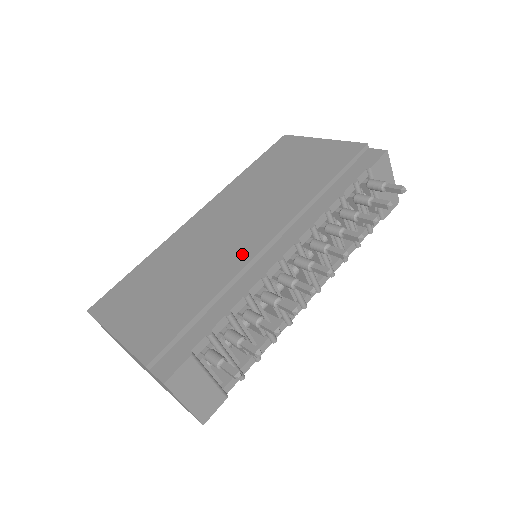
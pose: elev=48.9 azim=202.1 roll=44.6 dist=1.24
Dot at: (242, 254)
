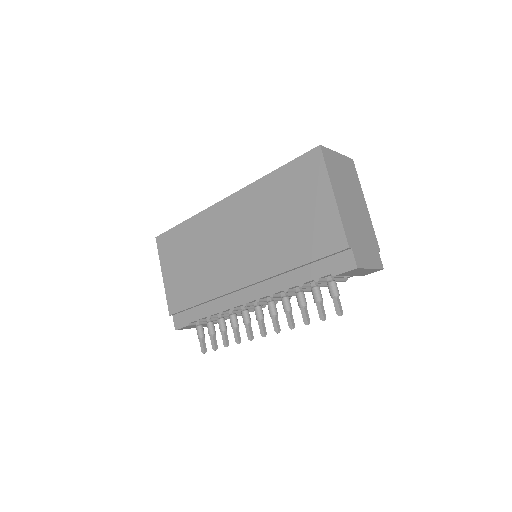
Dot at: (228, 282)
